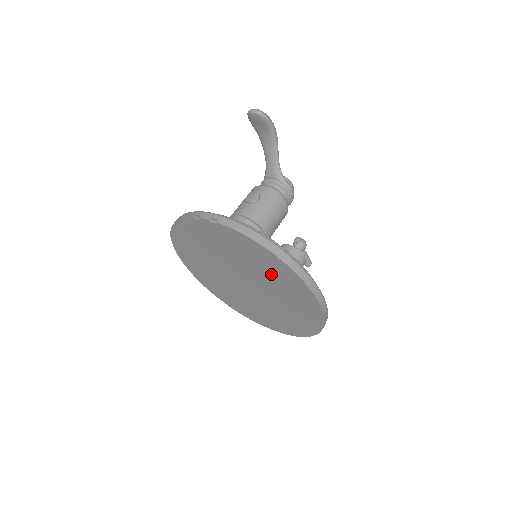
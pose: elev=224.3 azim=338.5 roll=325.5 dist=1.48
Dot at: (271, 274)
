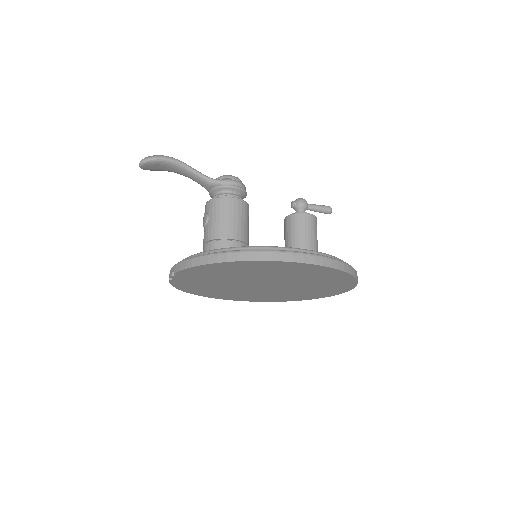
Dot at: (250, 271)
